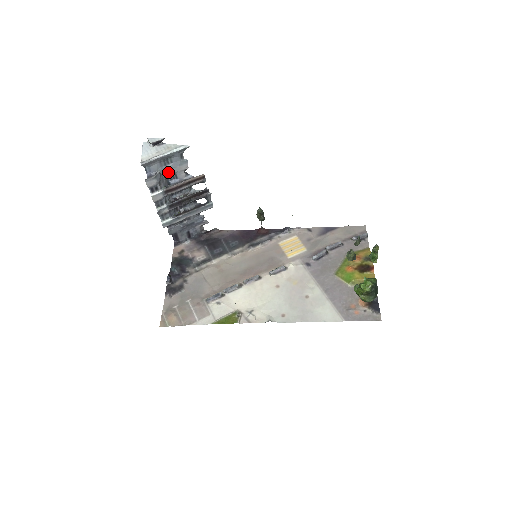
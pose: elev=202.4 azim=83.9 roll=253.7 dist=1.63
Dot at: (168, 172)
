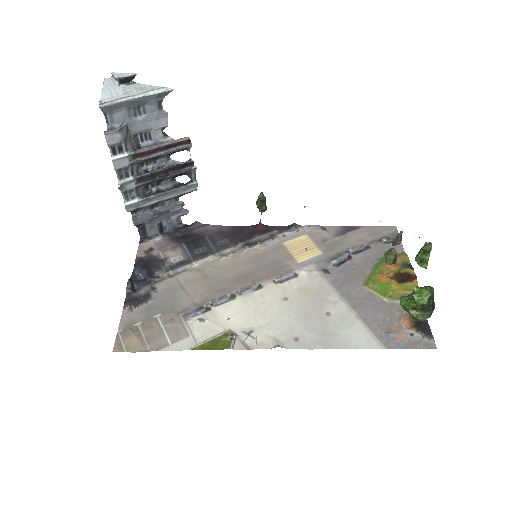
Dot at: (139, 127)
